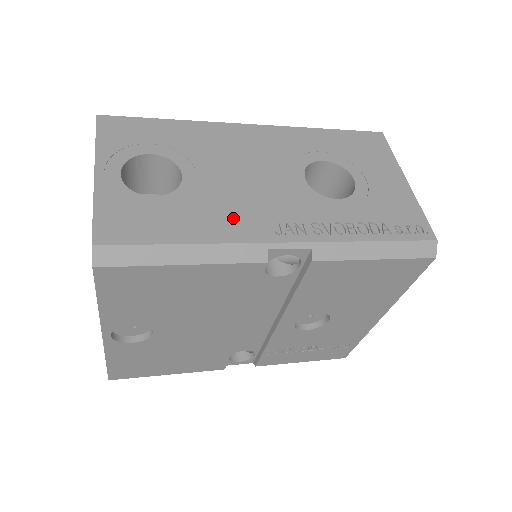
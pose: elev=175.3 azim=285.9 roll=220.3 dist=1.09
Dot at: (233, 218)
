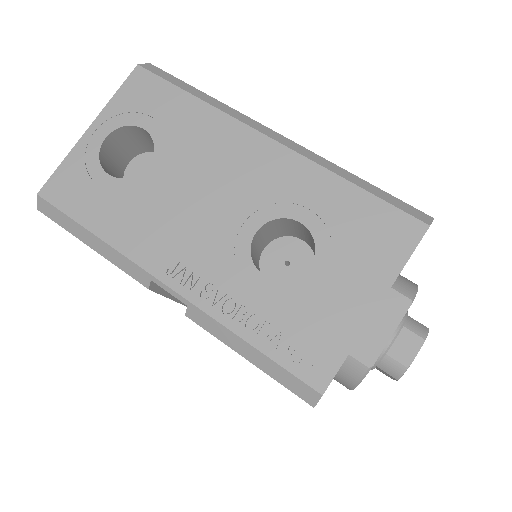
Dot at: (147, 233)
